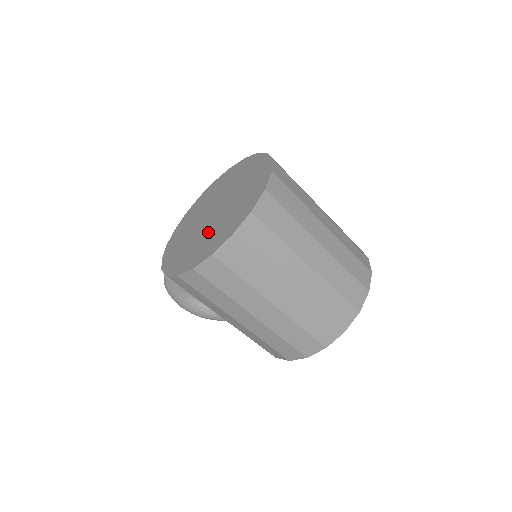
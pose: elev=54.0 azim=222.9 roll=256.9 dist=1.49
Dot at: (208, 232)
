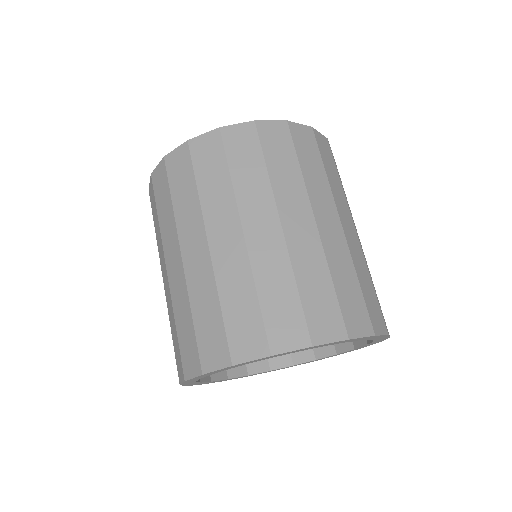
Dot at: occluded
